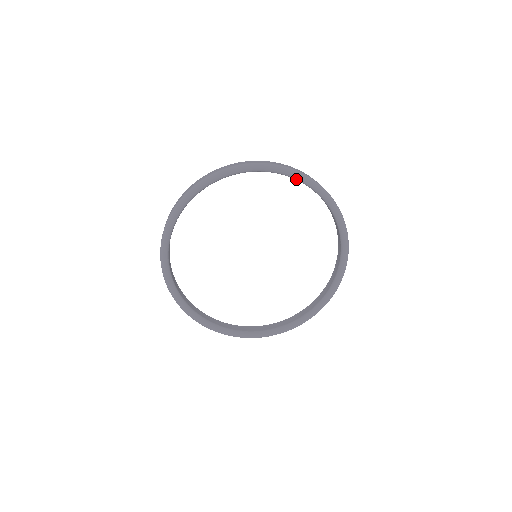
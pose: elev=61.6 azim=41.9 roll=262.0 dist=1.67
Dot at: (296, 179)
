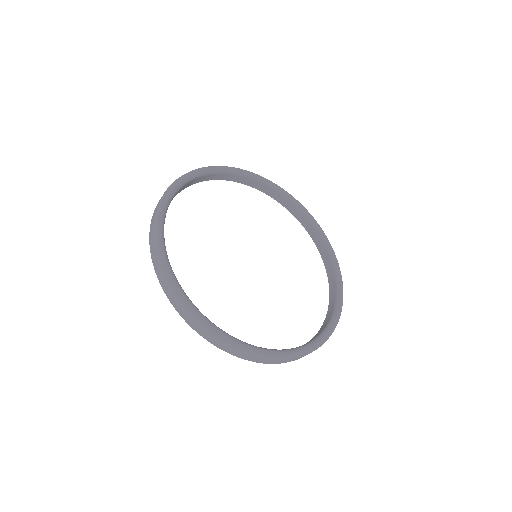
Dot at: (250, 177)
